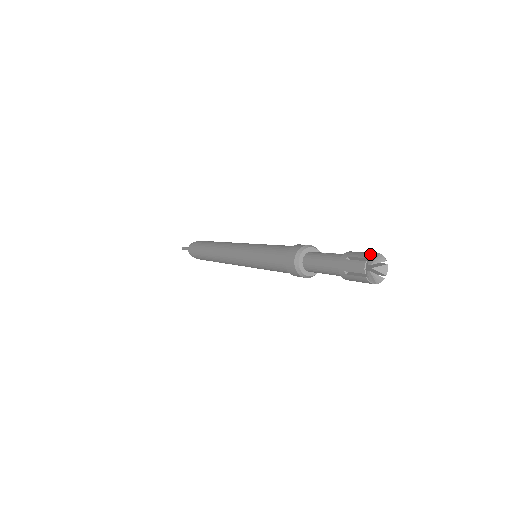
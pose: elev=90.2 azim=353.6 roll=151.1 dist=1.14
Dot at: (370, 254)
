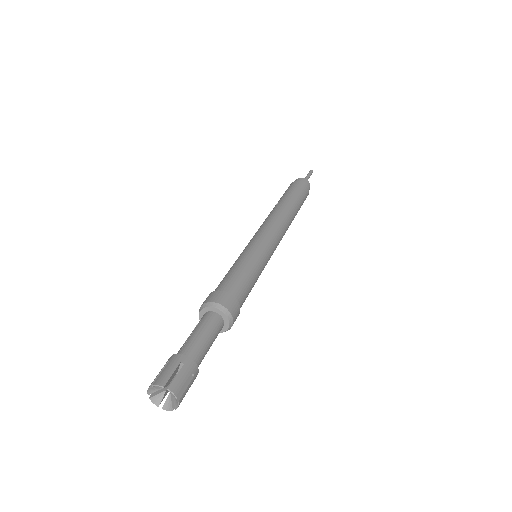
Dot at: (148, 388)
